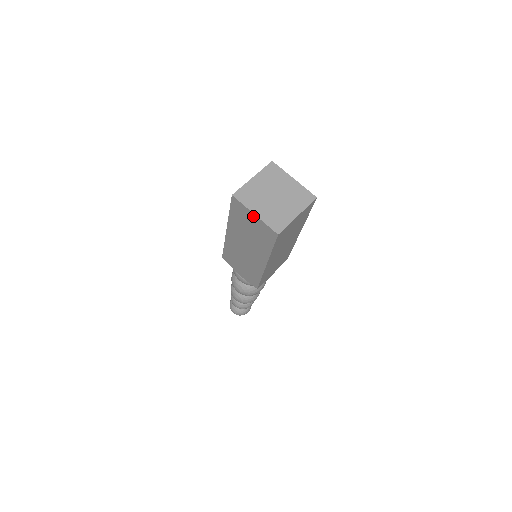
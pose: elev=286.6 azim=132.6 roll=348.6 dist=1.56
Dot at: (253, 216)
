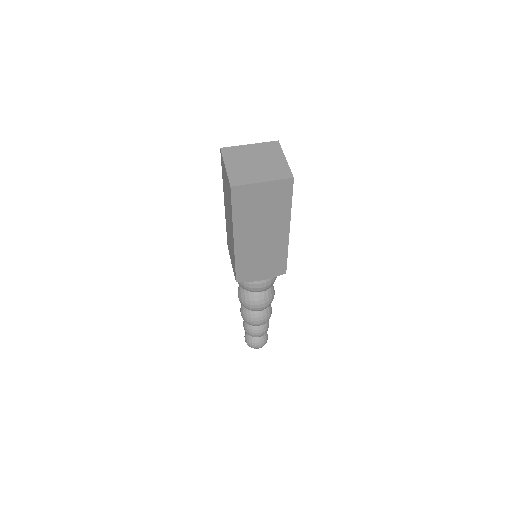
Dot at: (225, 169)
